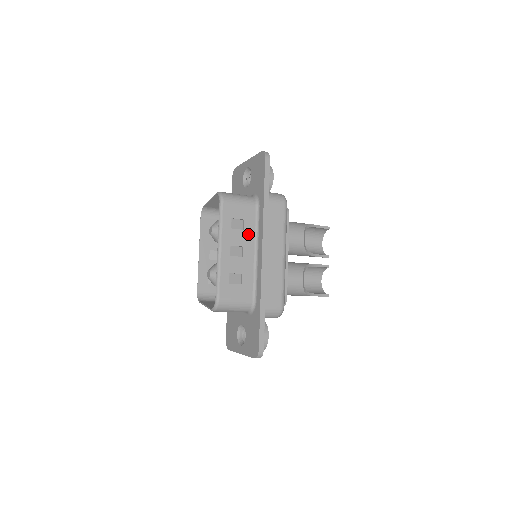
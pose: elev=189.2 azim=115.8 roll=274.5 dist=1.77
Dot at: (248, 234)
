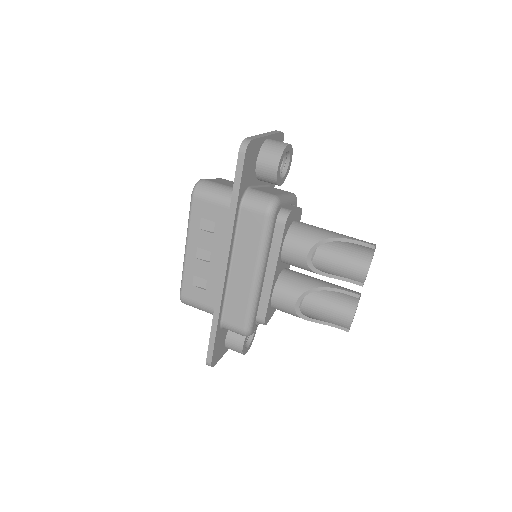
Dot at: (219, 239)
